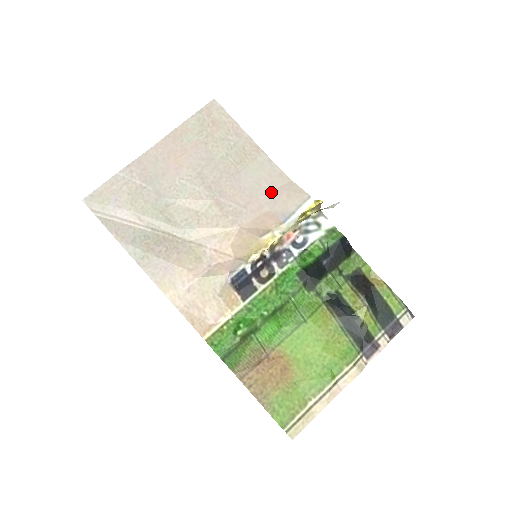
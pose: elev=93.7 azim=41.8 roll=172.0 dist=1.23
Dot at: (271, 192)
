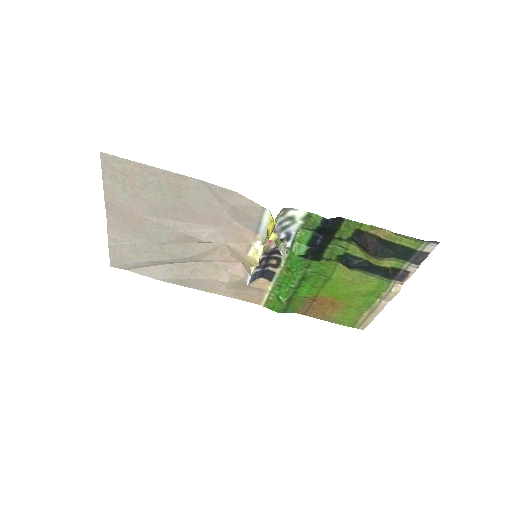
Dot at: (227, 208)
